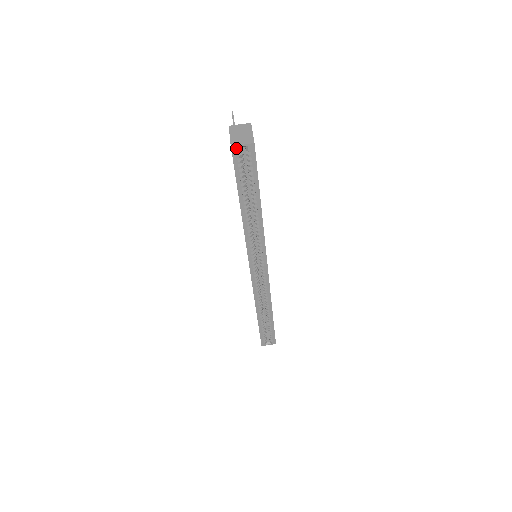
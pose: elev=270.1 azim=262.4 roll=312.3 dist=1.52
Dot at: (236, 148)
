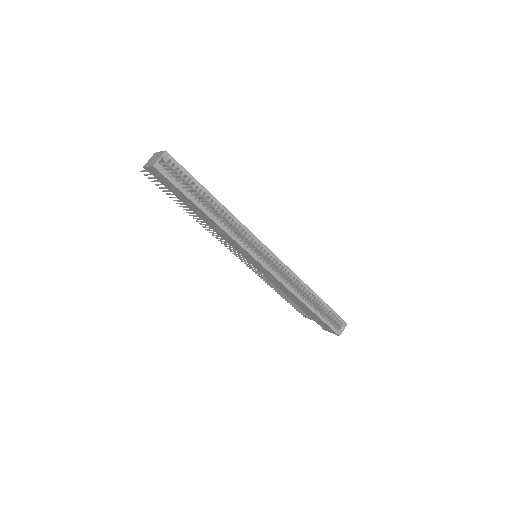
Dot at: (157, 165)
